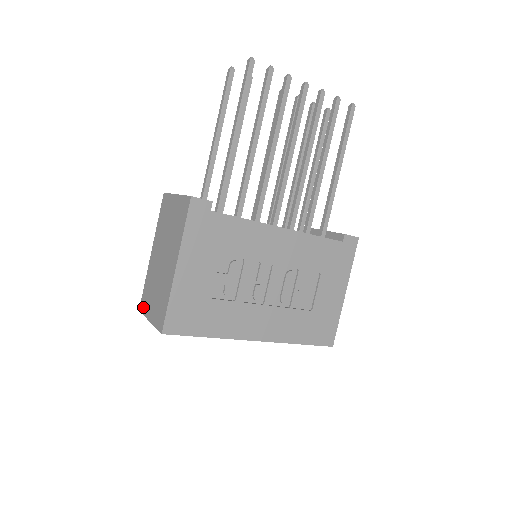
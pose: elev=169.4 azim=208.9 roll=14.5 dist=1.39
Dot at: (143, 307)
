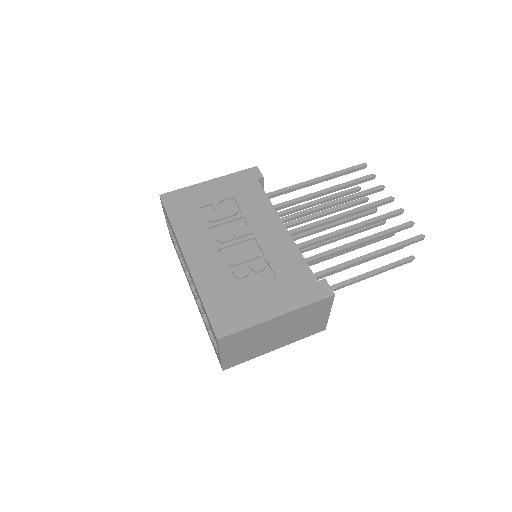
Dot at: occluded
